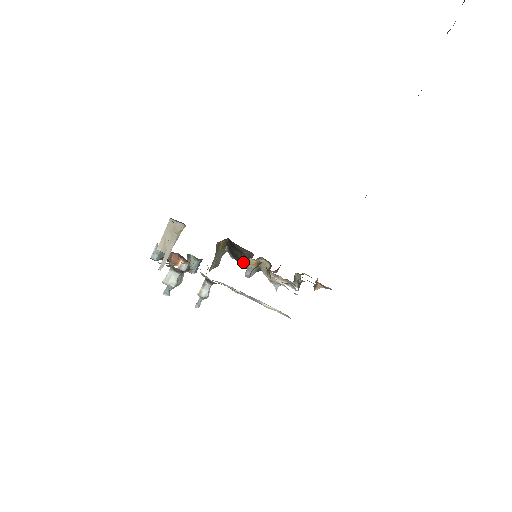
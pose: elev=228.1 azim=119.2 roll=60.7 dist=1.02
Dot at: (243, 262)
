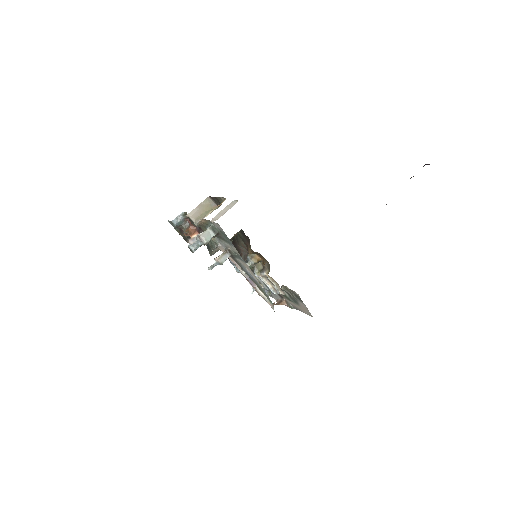
Dot at: (250, 254)
